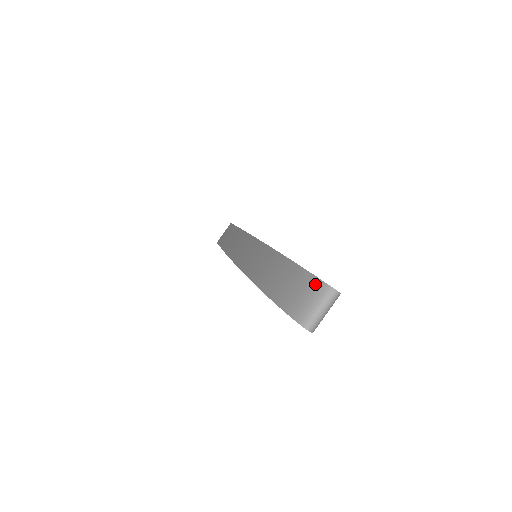
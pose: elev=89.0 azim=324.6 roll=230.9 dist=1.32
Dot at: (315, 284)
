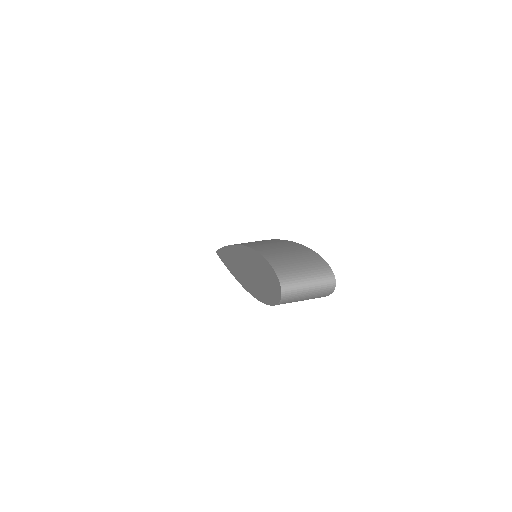
Dot at: (319, 263)
